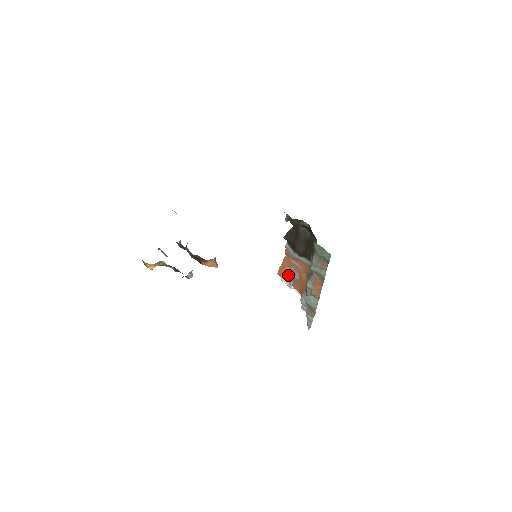
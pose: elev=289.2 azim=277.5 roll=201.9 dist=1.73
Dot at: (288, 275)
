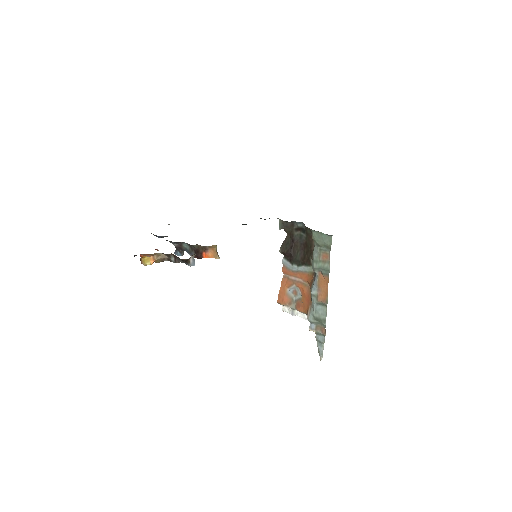
Dot at: (289, 298)
